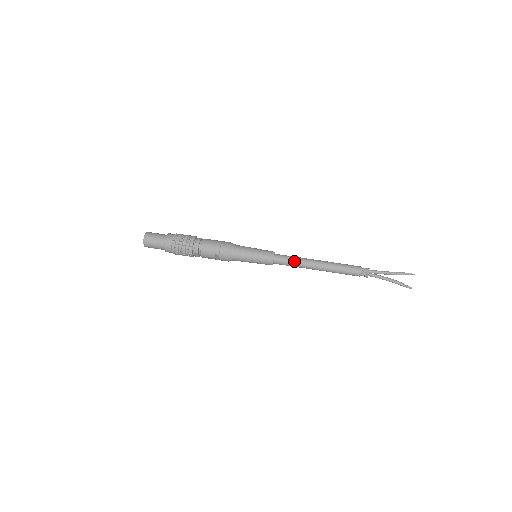
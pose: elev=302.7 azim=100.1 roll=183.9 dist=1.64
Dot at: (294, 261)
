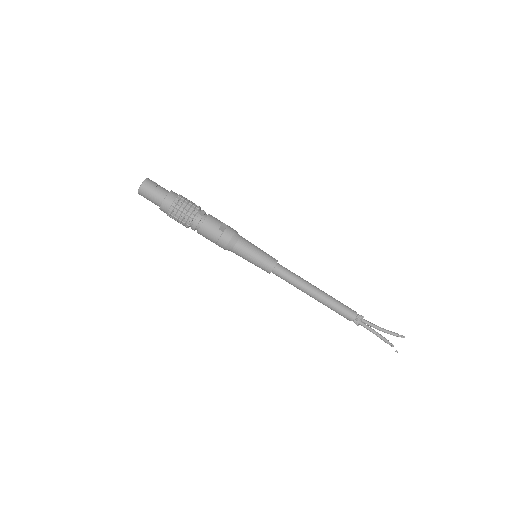
Dot at: (290, 283)
